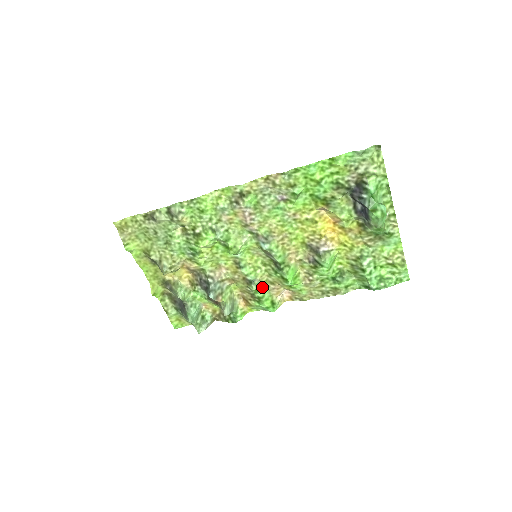
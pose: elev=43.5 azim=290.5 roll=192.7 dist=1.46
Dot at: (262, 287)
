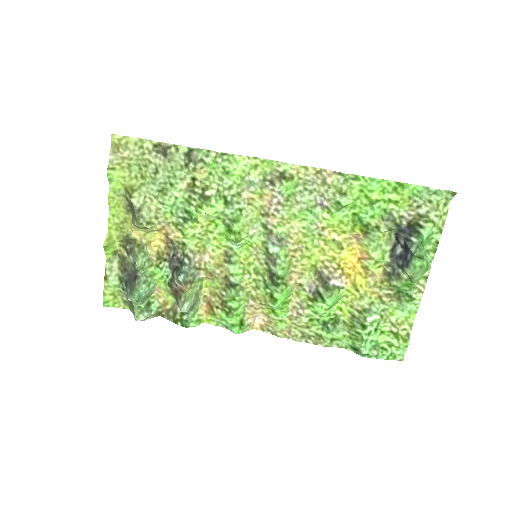
Dot at: (241, 297)
